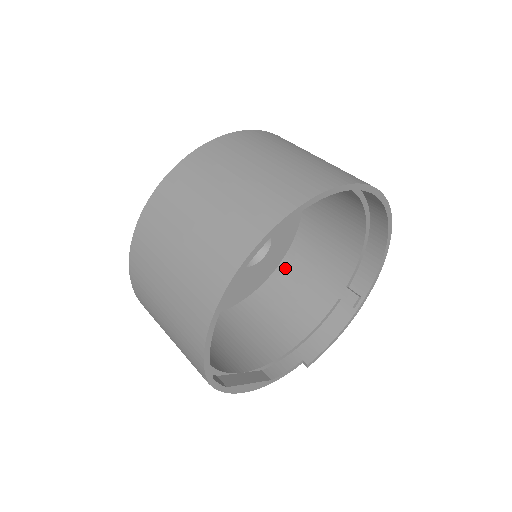
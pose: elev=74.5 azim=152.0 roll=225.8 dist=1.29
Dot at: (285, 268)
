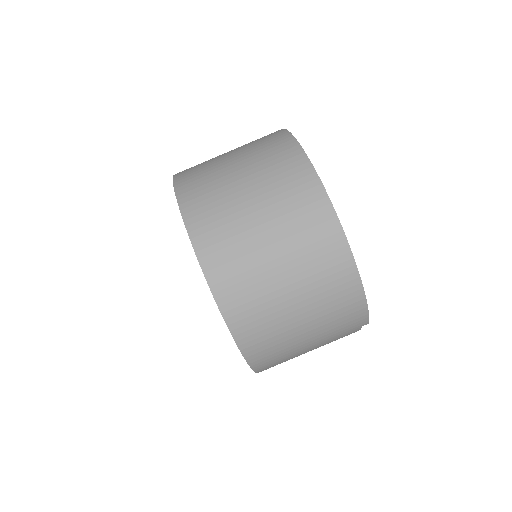
Dot at: occluded
